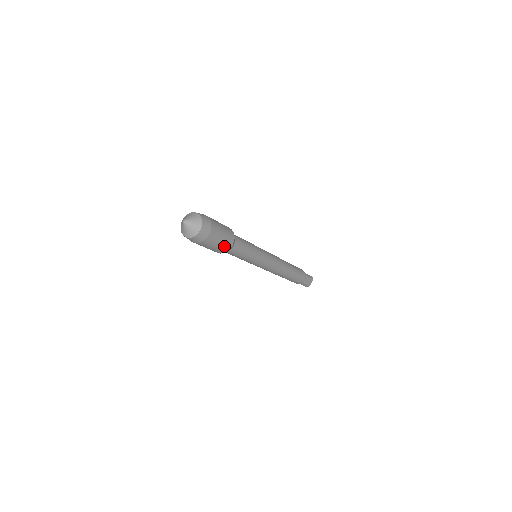
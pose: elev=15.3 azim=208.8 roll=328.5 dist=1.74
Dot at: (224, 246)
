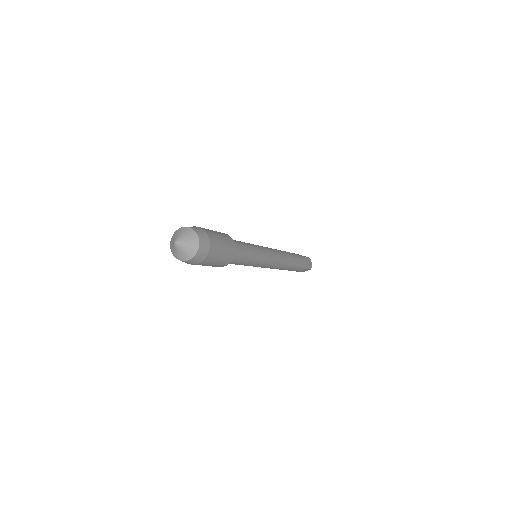
Dot at: (229, 249)
